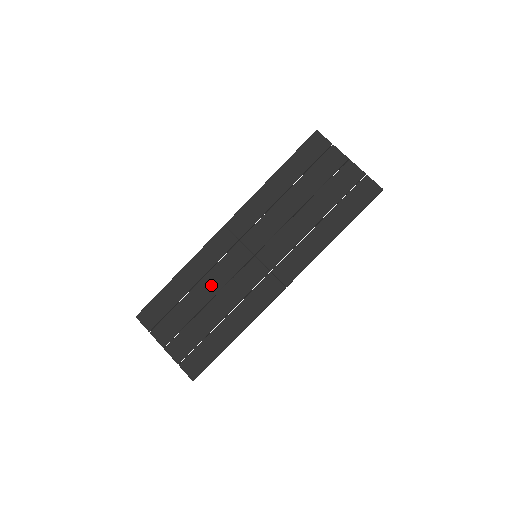
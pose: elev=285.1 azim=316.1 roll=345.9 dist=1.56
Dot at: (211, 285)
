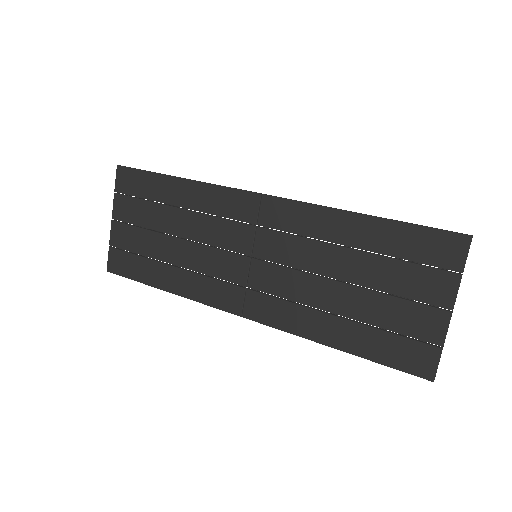
Dot at: (192, 227)
